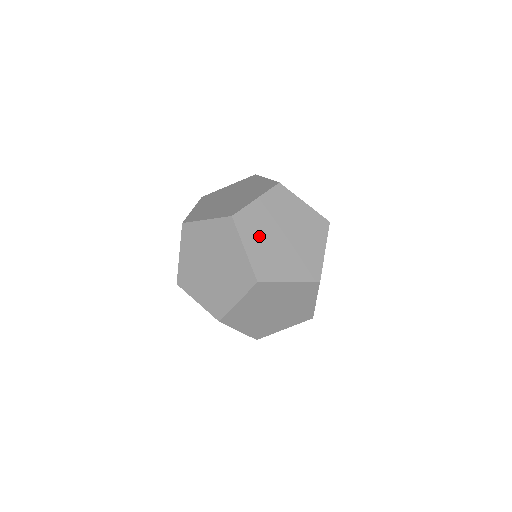
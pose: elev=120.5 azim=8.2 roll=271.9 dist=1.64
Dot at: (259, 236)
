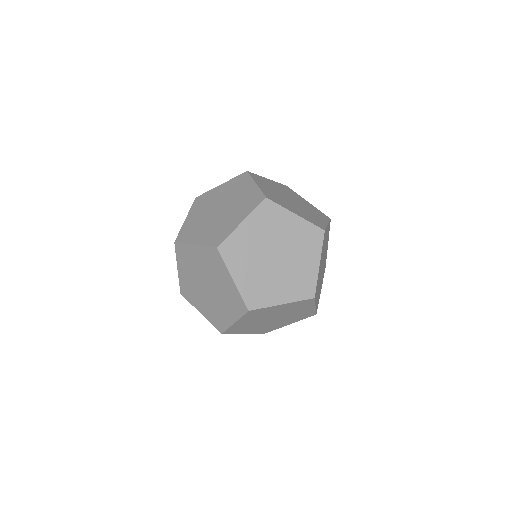
Dot at: (269, 188)
